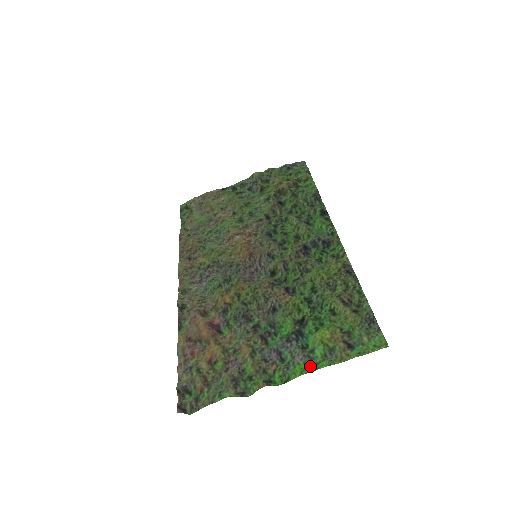
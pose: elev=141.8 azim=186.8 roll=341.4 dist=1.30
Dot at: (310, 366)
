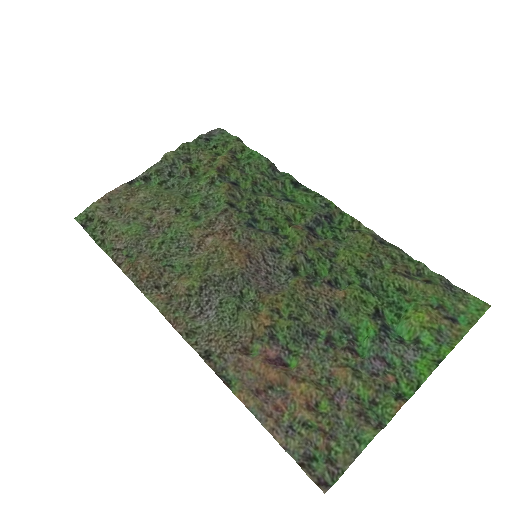
Dot at: (433, 358)
